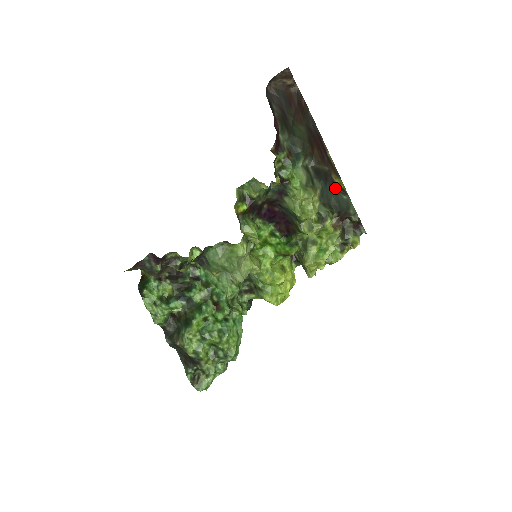
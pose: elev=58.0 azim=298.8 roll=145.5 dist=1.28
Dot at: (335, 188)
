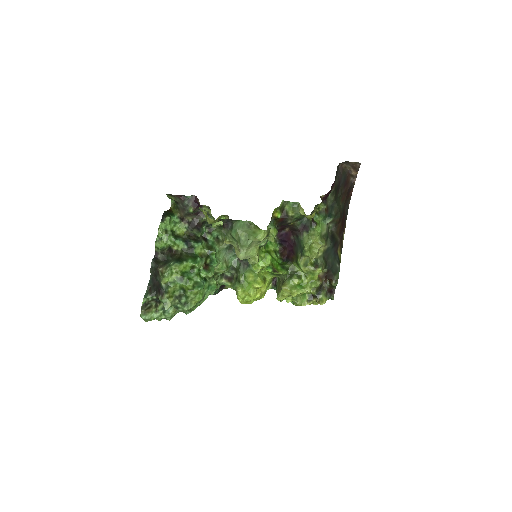
Dot at: (336, 255)
